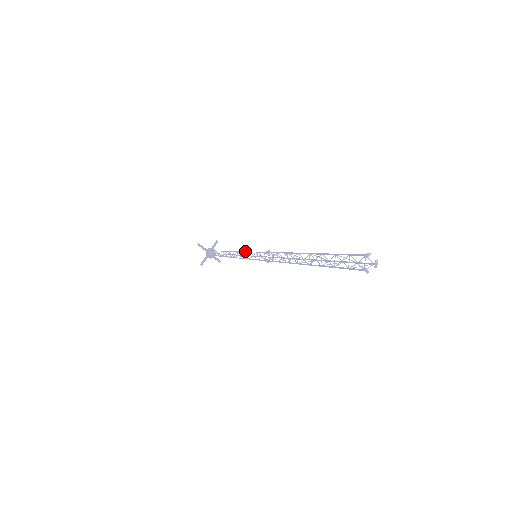
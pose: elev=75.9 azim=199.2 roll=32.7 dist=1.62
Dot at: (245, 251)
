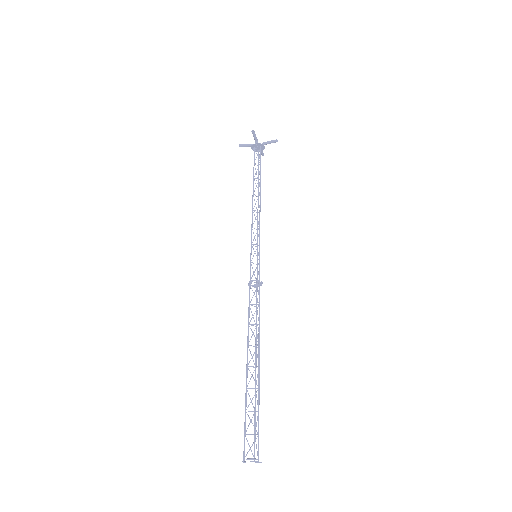
Dot at: occluded
